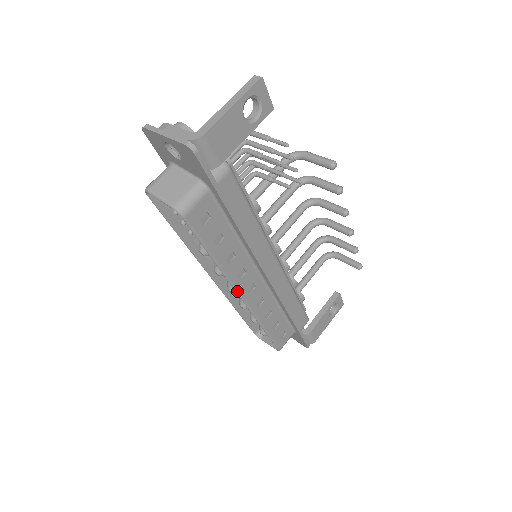
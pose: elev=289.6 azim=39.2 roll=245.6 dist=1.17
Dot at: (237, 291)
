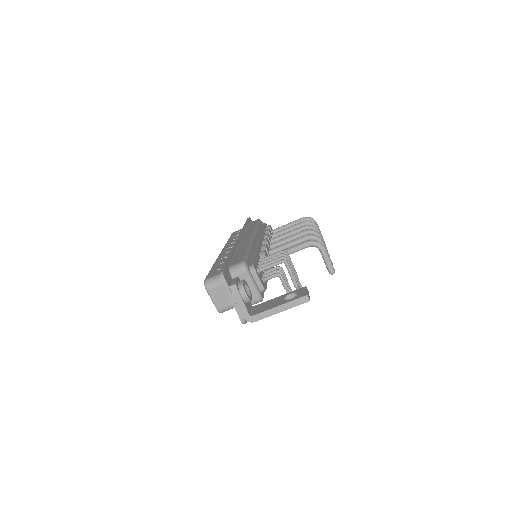
Dot at: occluded
